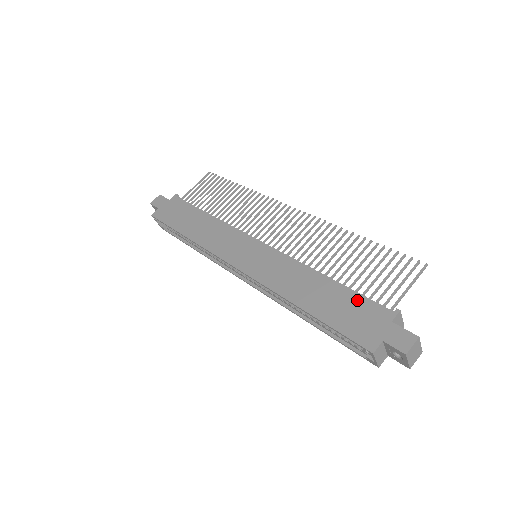
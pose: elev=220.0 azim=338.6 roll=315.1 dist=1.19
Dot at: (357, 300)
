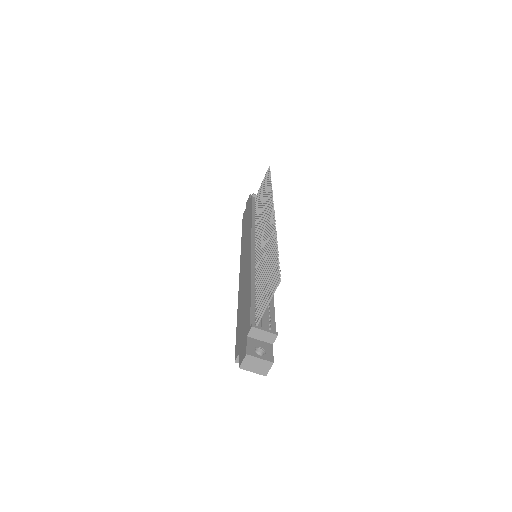
Dot at: (248, 311)
